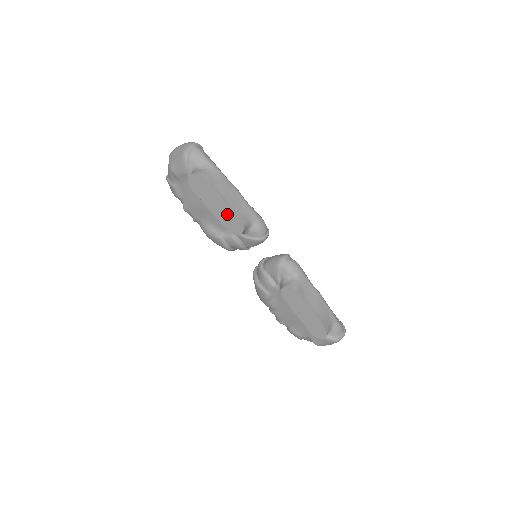
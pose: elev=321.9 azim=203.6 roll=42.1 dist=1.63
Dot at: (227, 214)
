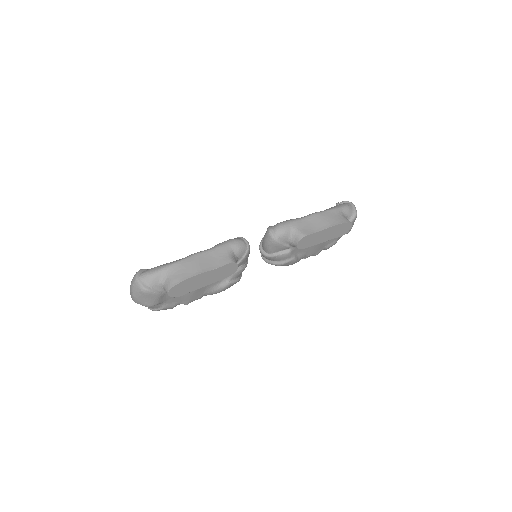
Dot at: (216, 273)
